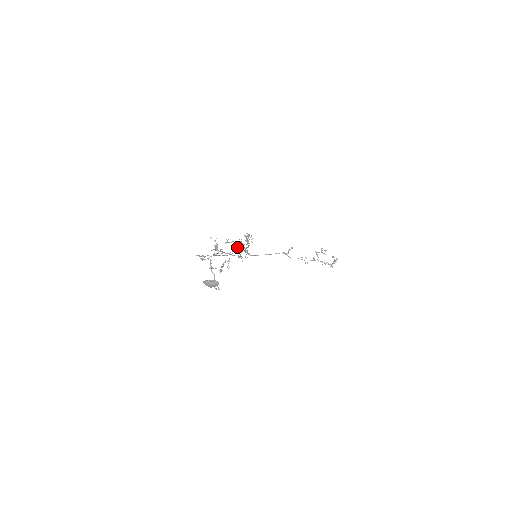
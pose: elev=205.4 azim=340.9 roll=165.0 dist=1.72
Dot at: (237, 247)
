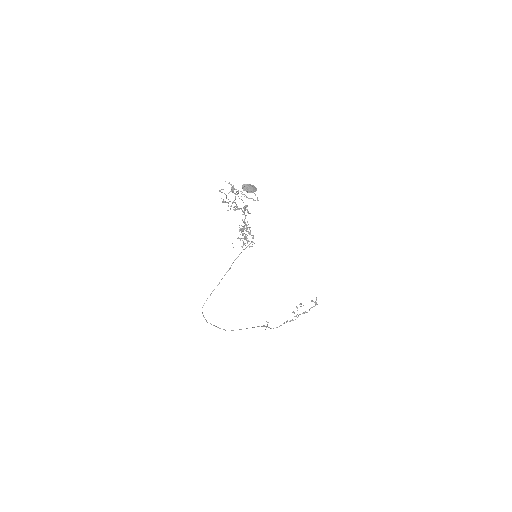
Dot at: (244, 213)
